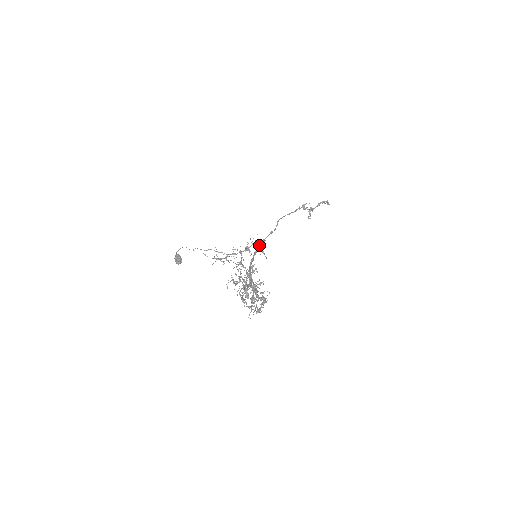
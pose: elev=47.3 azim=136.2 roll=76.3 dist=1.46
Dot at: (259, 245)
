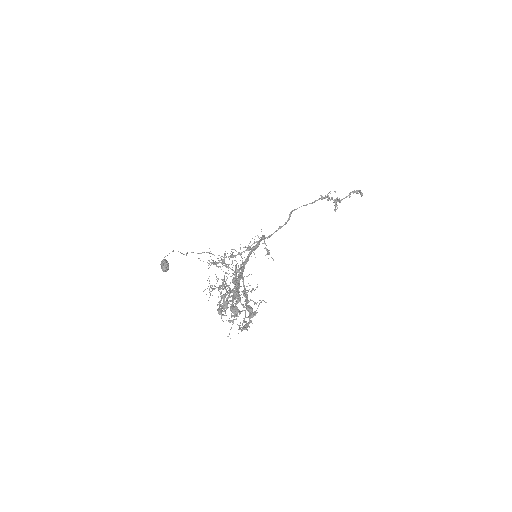
Dot at: (258, 241)
